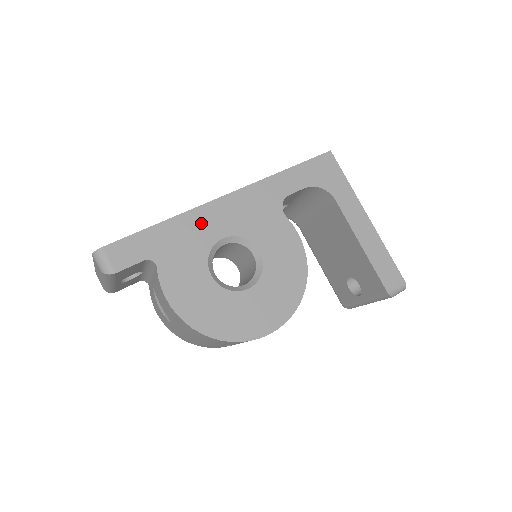
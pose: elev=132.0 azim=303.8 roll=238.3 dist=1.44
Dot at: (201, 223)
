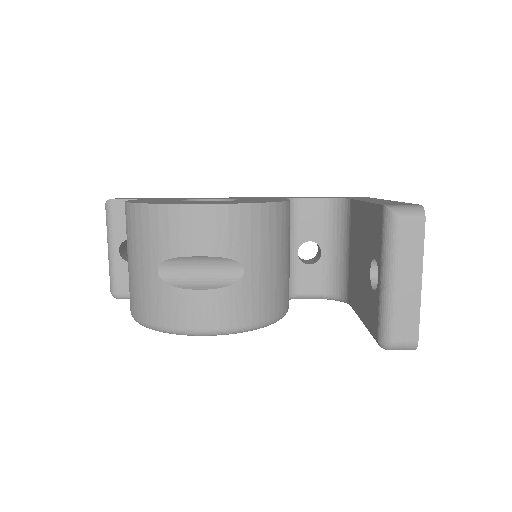
Dot at: occluded
